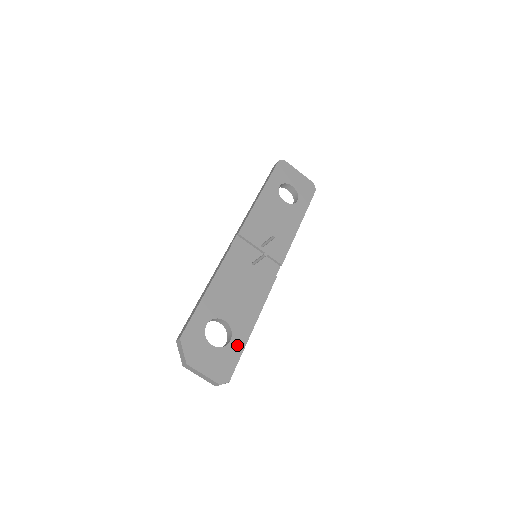
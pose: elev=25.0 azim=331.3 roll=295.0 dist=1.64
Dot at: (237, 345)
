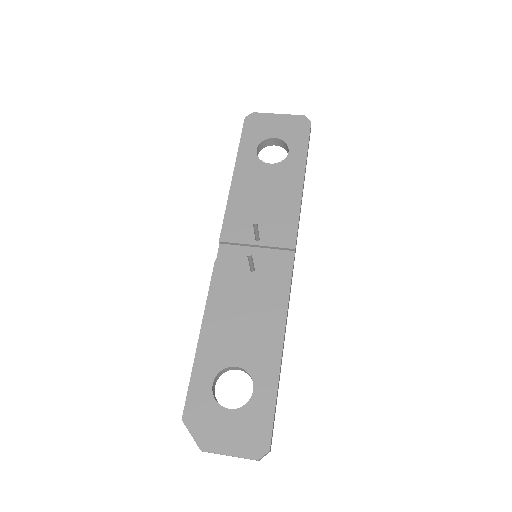
Dot at: (265, 392)
